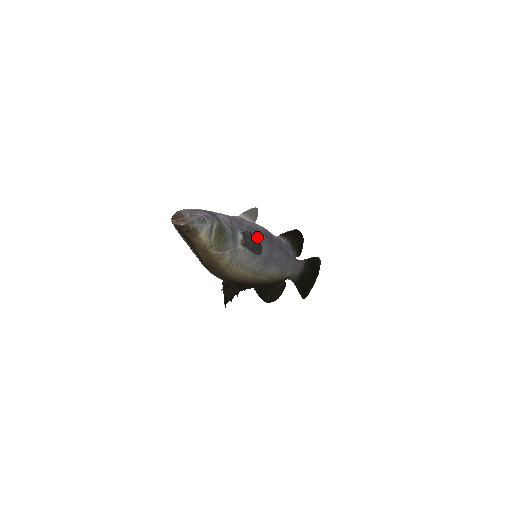
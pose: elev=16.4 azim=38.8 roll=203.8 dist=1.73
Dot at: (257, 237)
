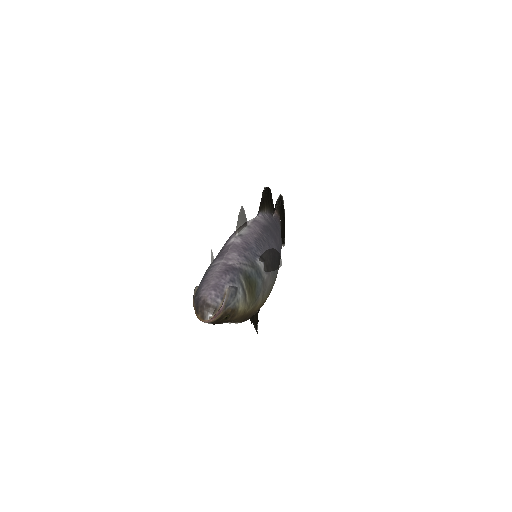
Dot at: (274, 250)
